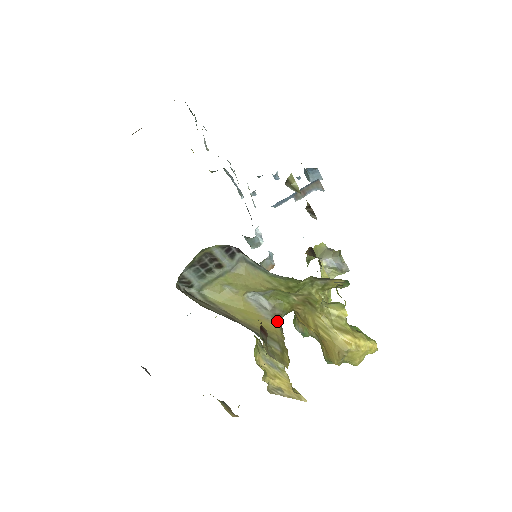
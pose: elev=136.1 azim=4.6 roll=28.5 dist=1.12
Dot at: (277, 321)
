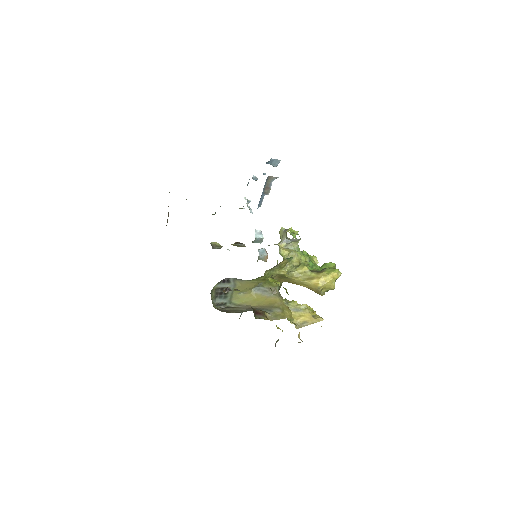
Dot at: (275, 294)
